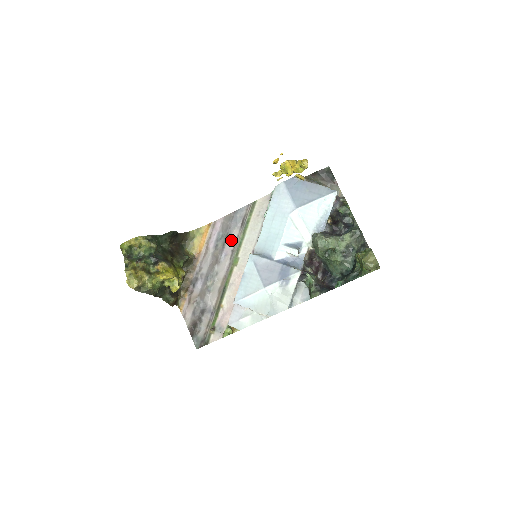
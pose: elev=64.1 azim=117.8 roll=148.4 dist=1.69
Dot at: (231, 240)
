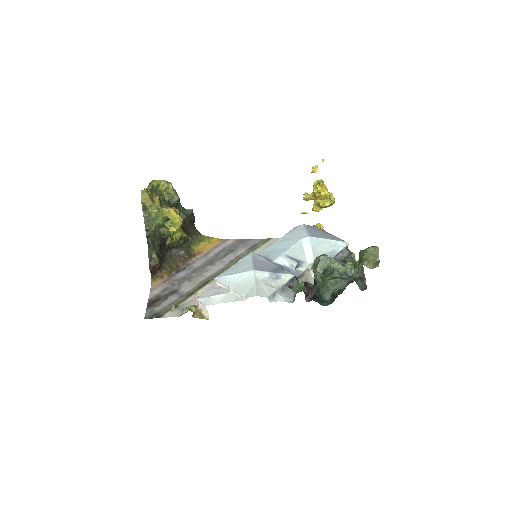
Dot at: (235, 254)
